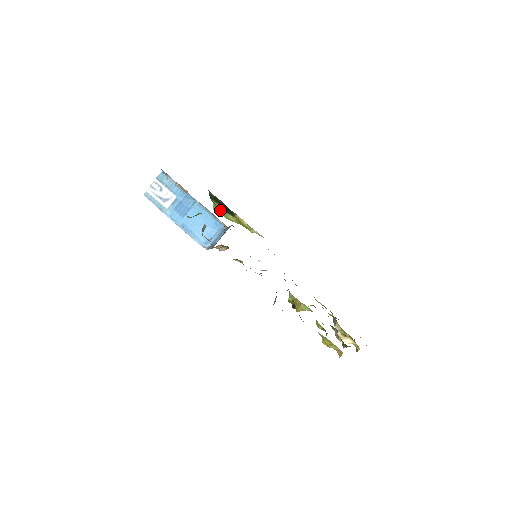
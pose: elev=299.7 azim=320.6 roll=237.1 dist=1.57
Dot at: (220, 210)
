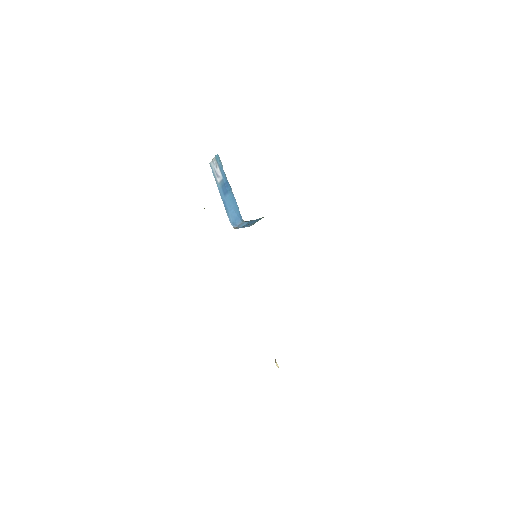
Dot at: occluded
